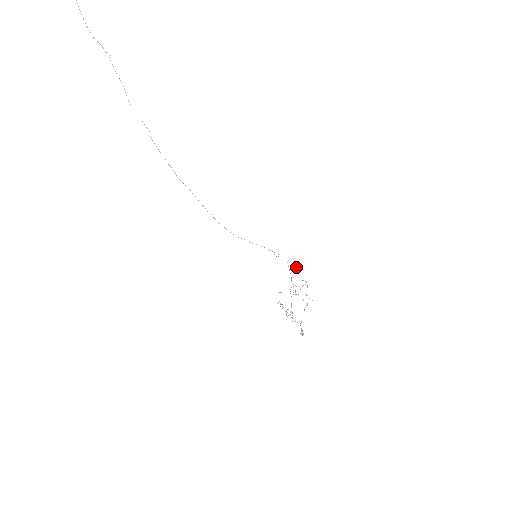
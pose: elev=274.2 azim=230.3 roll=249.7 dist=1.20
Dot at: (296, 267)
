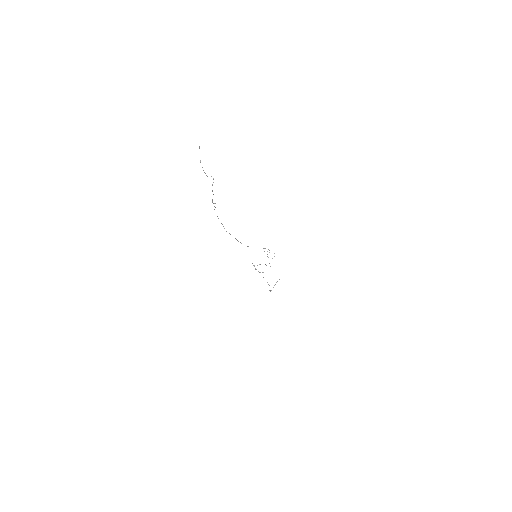
Dot at: occluded
